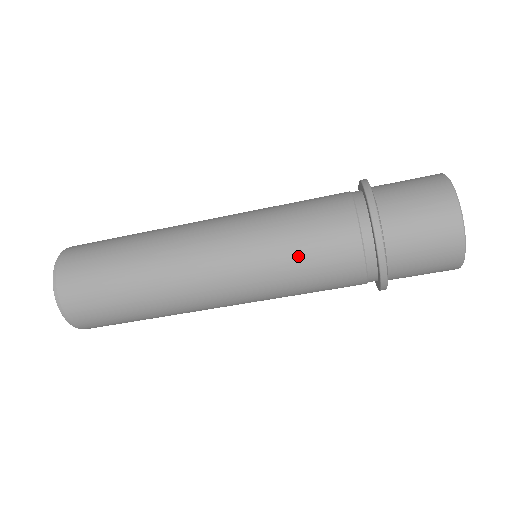
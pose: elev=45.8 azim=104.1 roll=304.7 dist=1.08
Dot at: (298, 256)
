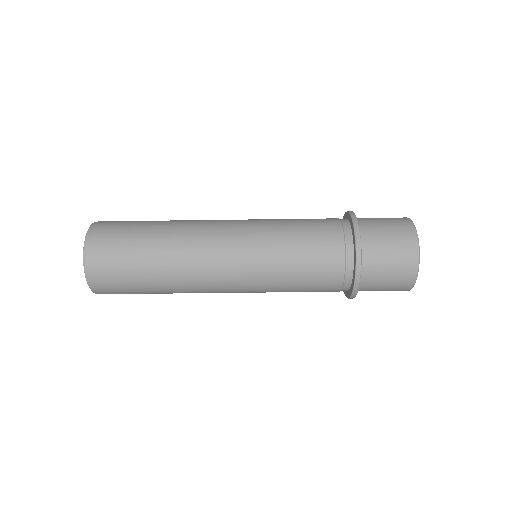
Dot at: (295, 244)
